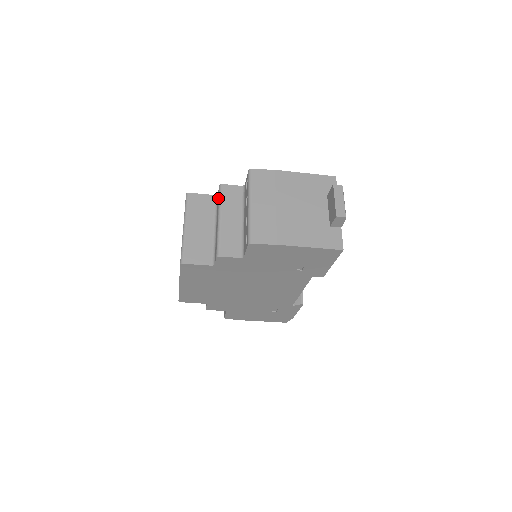
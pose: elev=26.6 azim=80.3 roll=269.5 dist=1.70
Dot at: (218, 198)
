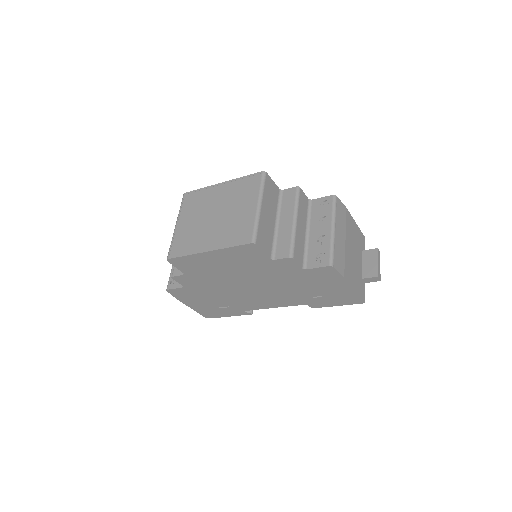
Dot at: (292, 197)
